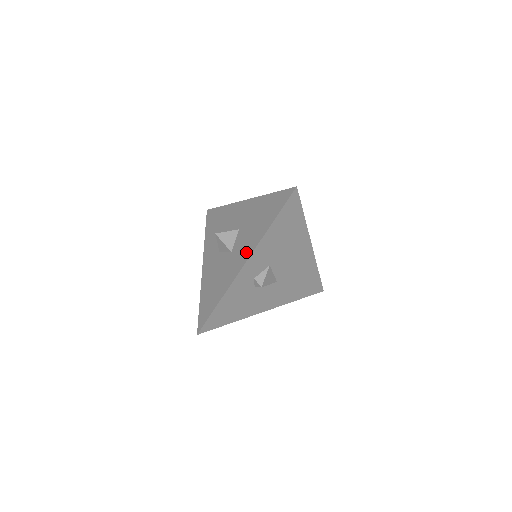
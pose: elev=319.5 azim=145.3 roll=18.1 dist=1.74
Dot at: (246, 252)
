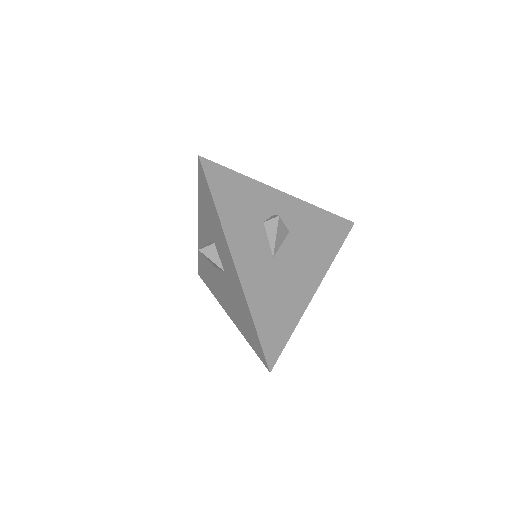
Dot at: occluded
